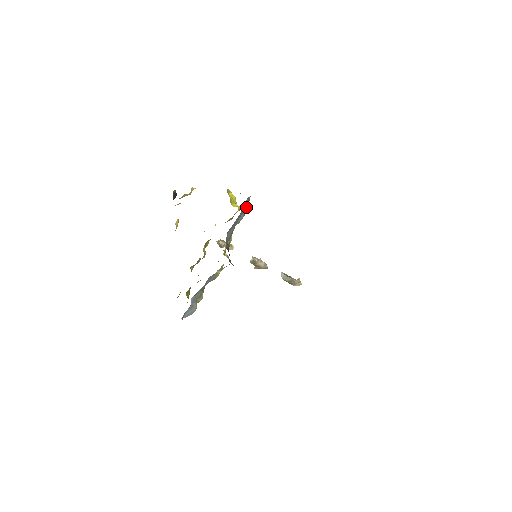
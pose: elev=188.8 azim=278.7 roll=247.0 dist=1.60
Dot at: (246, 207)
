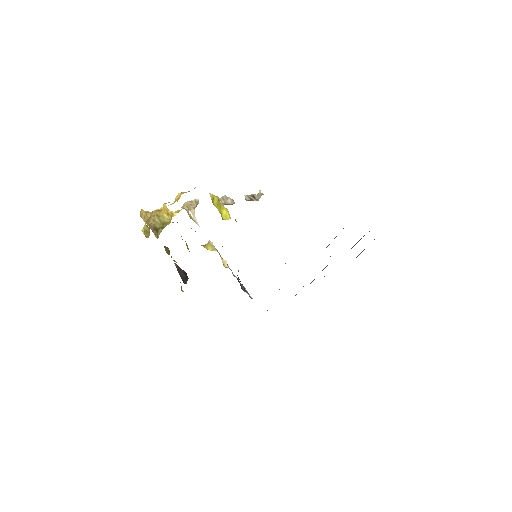
Dot at: occluded
